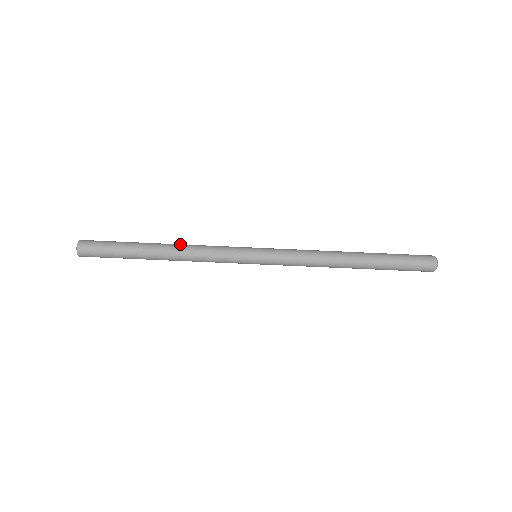
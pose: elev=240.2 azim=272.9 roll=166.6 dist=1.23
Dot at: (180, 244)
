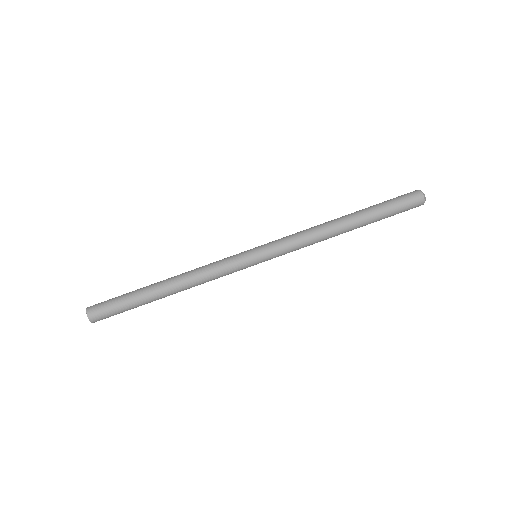
Dot at: occluded
